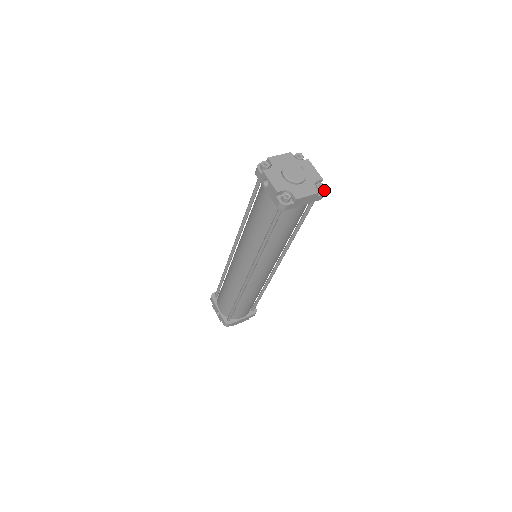
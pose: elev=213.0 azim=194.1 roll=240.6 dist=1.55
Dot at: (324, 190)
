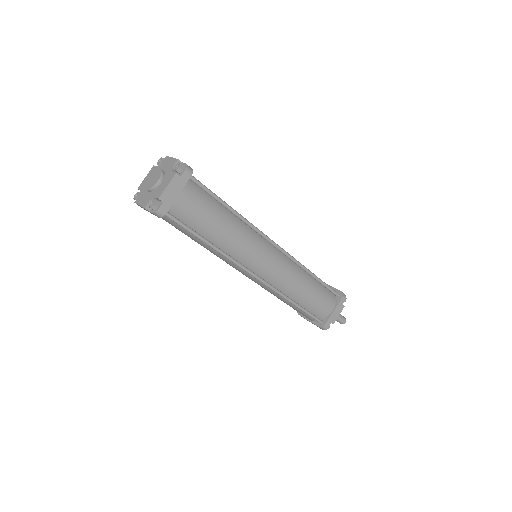
Dot at: (185, 166)
